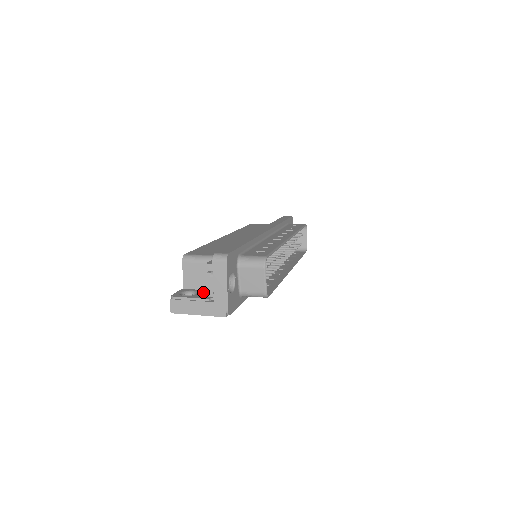
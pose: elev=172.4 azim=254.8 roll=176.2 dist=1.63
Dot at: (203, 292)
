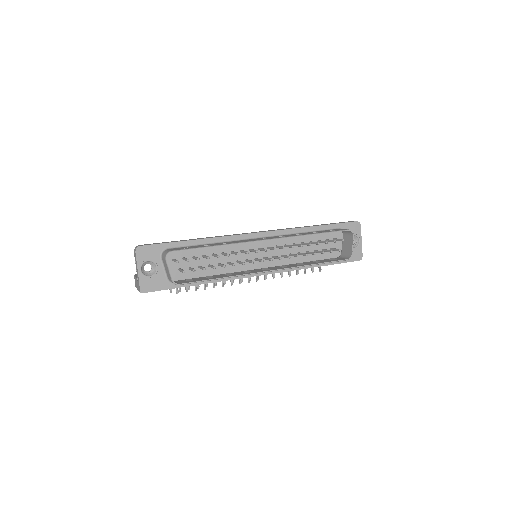
Dot at: occluded
